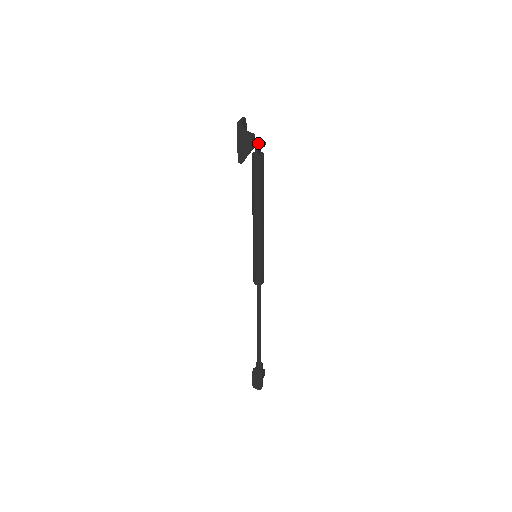
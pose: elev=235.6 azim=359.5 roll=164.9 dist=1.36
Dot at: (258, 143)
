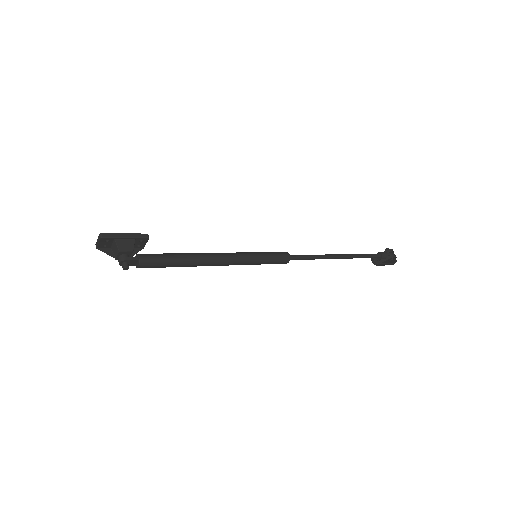
Dot at: (122, 265)
